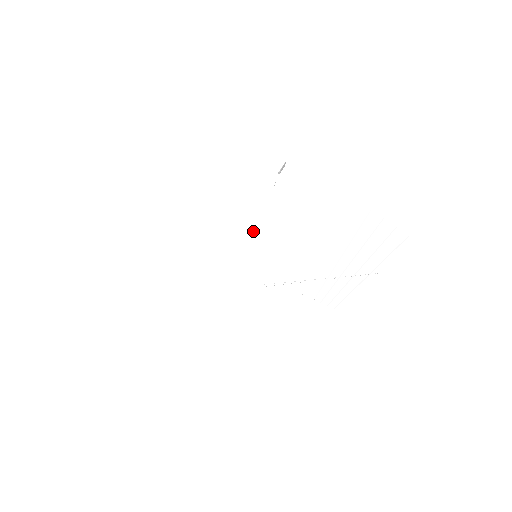
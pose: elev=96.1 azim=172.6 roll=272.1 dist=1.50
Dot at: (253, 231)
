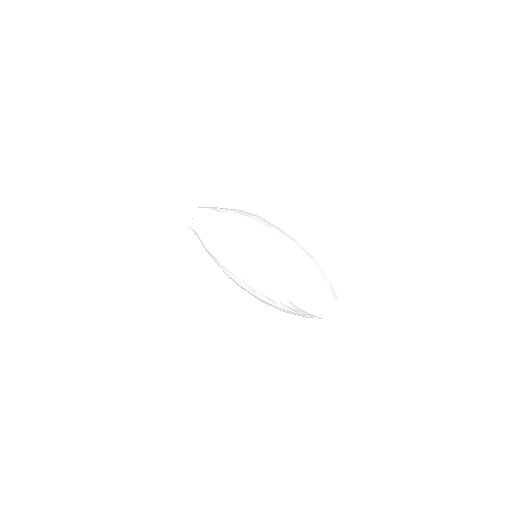
Dot at: (258, 219)
